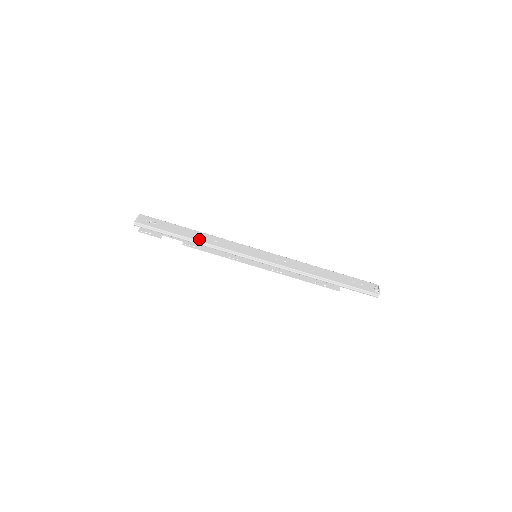
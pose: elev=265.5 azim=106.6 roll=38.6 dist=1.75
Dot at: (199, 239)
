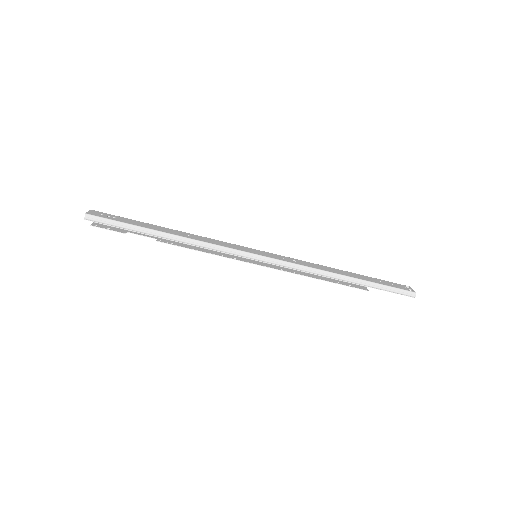
Dot at: (179, 234)
